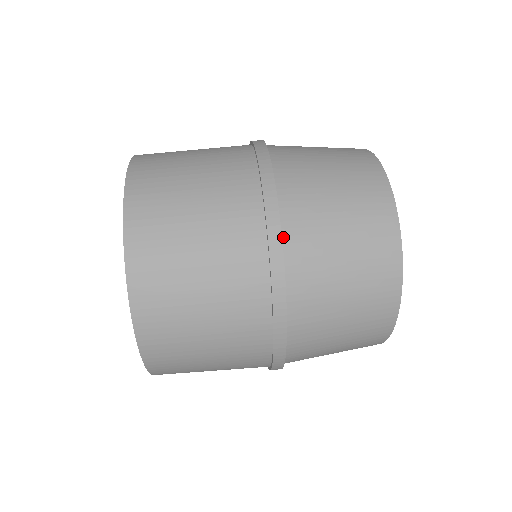
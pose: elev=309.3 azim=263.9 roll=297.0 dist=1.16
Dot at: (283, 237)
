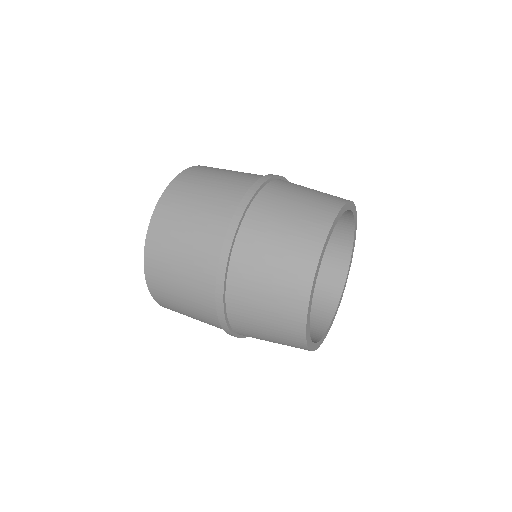
Dot at: (277, 180)
